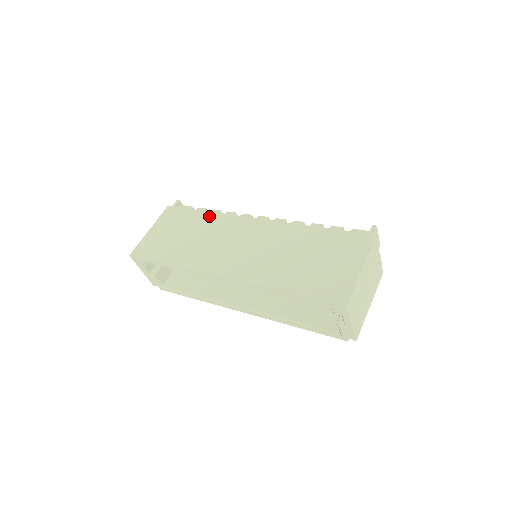
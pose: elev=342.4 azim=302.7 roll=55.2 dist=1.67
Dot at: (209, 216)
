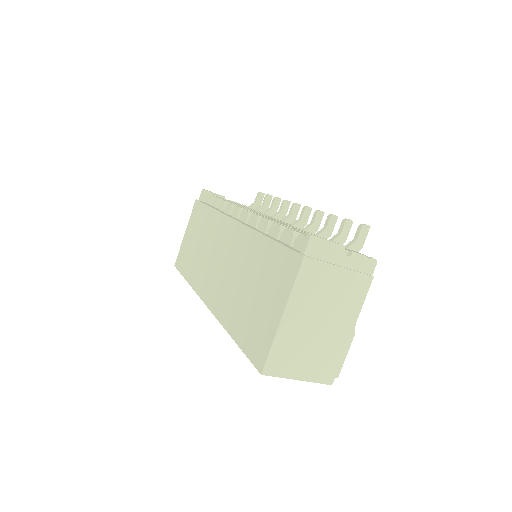
Dot at: (211, 215)
